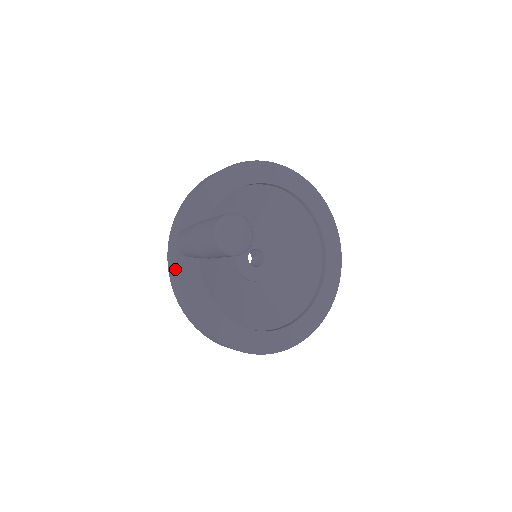
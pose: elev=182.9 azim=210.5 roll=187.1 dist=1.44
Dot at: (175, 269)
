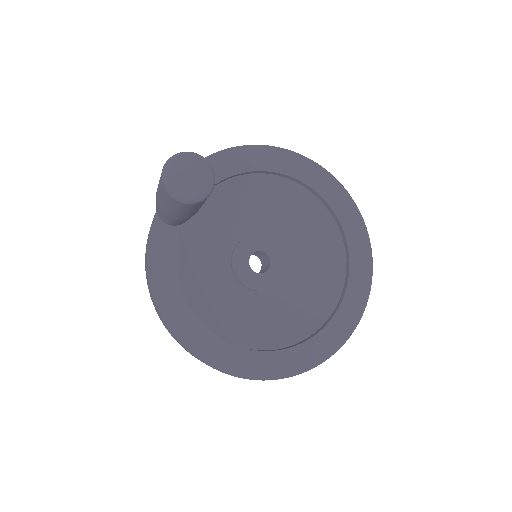
Dot at: occluded
